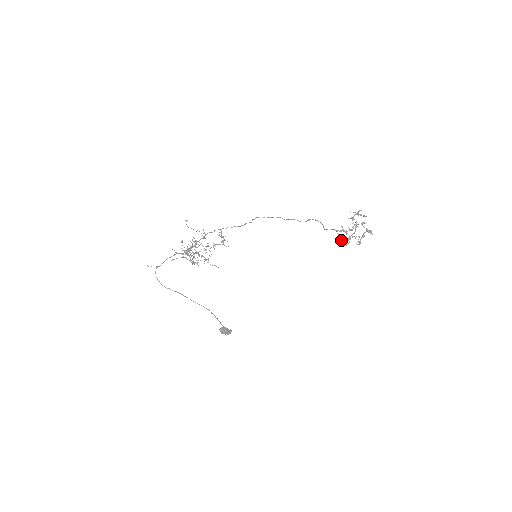
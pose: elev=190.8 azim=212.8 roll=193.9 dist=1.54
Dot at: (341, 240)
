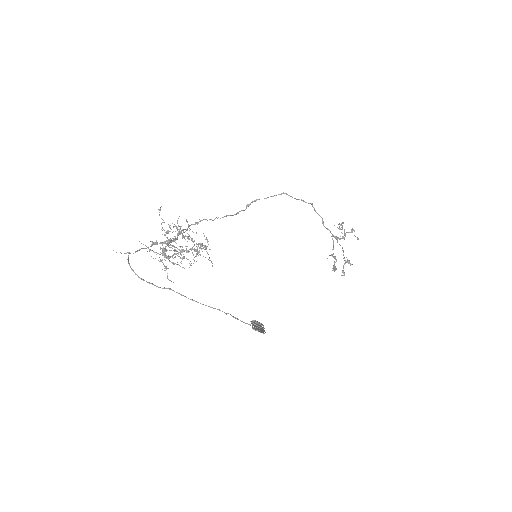
Dot at: occluded
